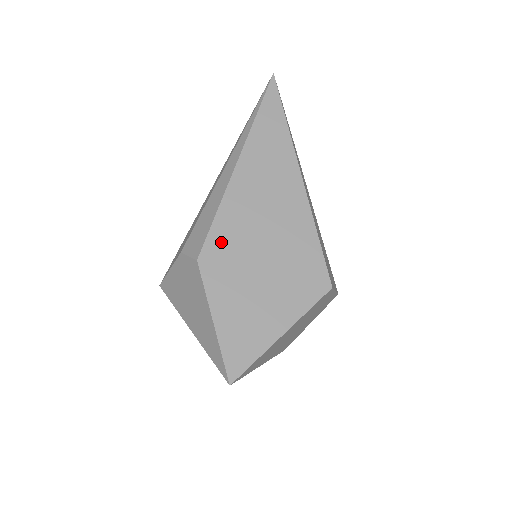
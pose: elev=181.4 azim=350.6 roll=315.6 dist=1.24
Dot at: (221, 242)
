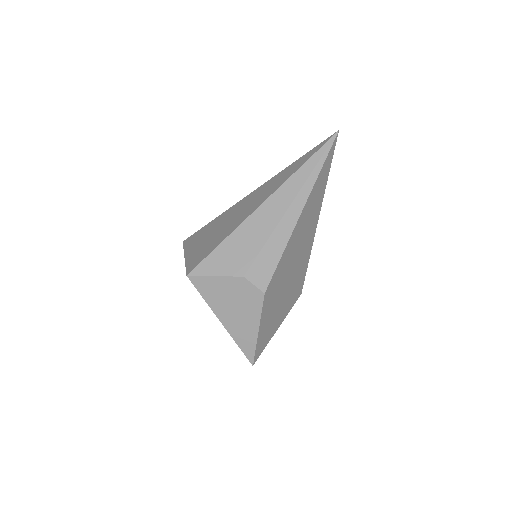
Dot at: (277, 277)
